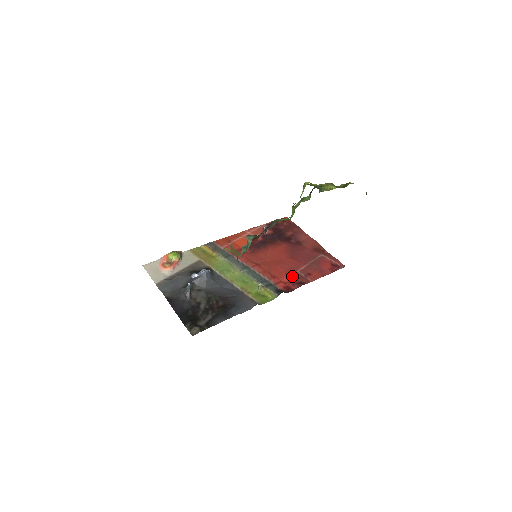
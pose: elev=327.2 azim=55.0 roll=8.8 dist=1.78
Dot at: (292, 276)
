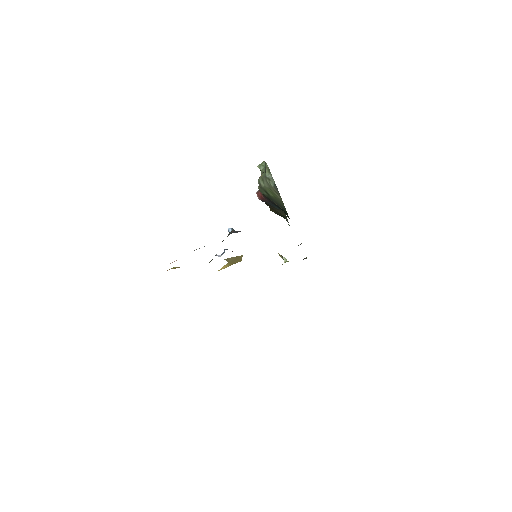
Dot at: occluded
